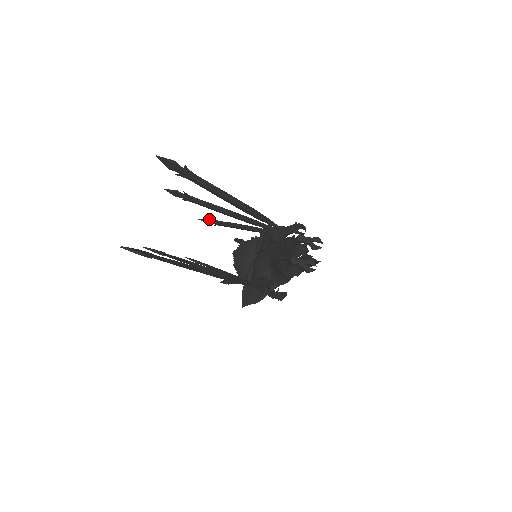
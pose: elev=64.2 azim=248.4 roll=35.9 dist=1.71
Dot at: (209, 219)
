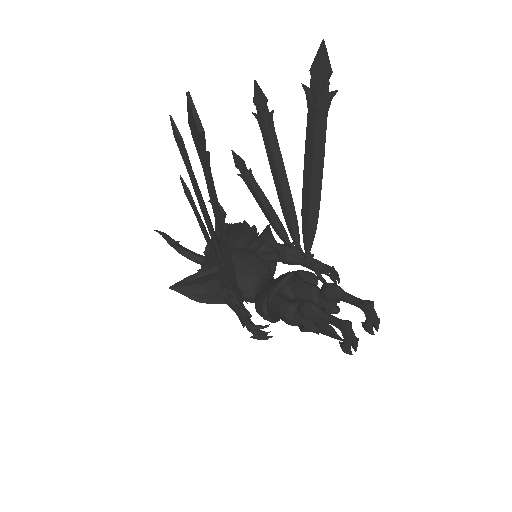
Dot at: occluded
